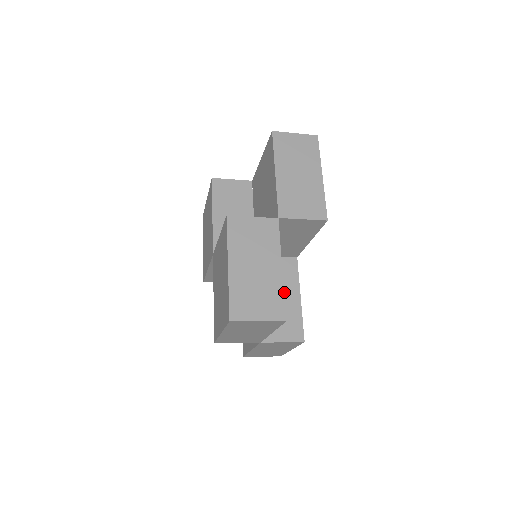
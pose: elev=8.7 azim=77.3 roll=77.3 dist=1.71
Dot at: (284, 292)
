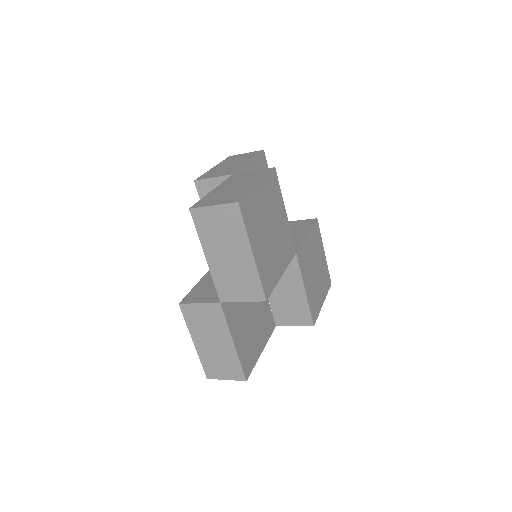
Dot at: (288, 286)
